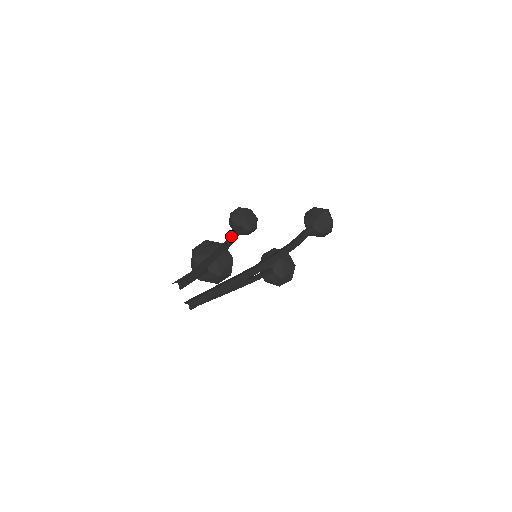
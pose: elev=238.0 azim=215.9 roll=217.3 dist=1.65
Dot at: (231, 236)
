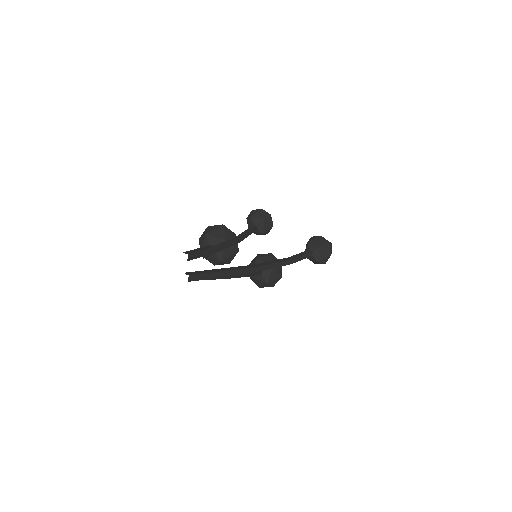
Dot at: (246, 232)
